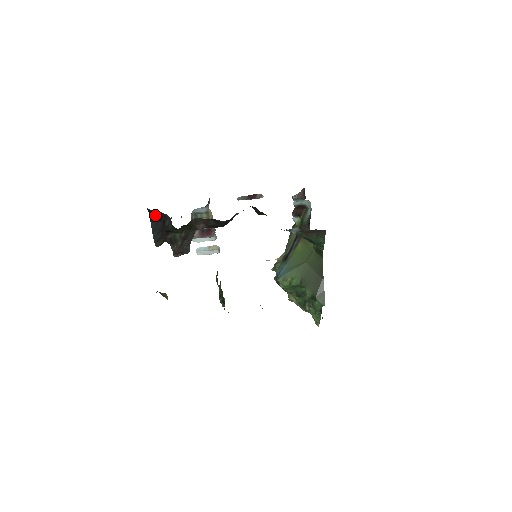
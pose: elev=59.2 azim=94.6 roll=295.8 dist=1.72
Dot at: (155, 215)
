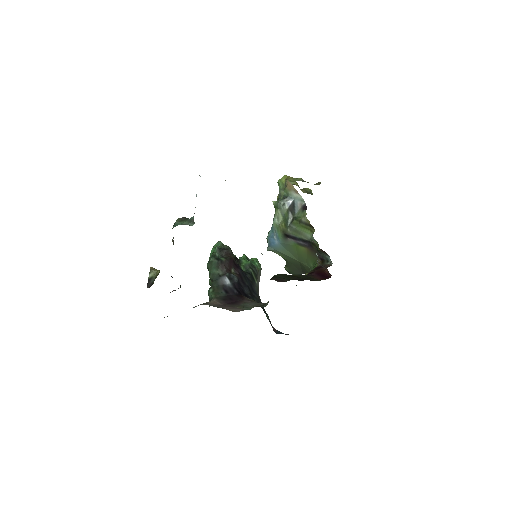
Dot at: occluded
